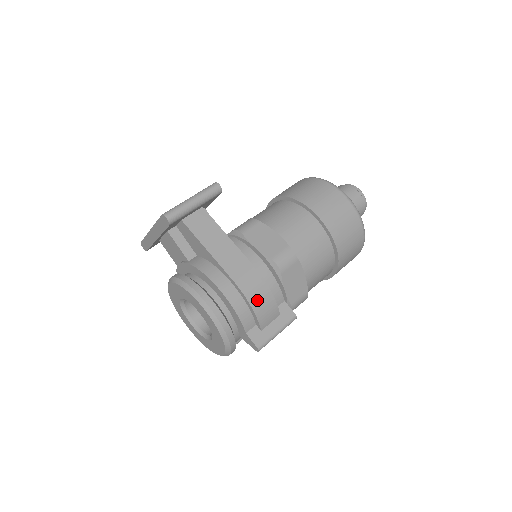
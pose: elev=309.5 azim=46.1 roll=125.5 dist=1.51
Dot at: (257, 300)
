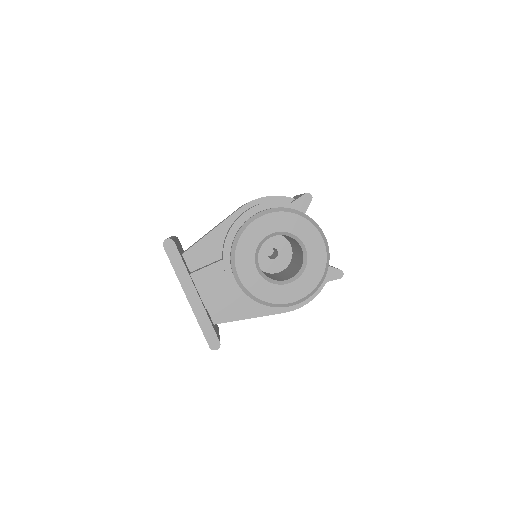
Dot at: occluded
